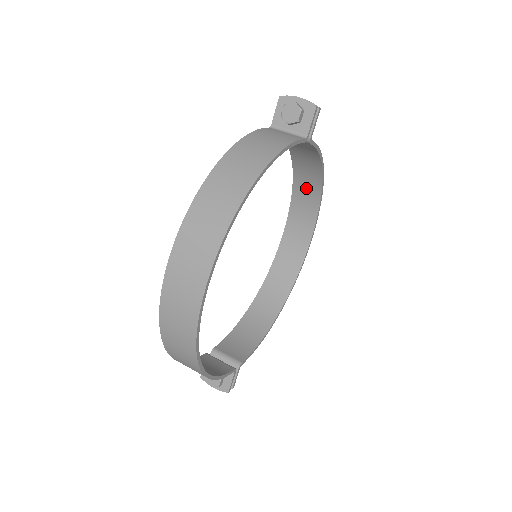
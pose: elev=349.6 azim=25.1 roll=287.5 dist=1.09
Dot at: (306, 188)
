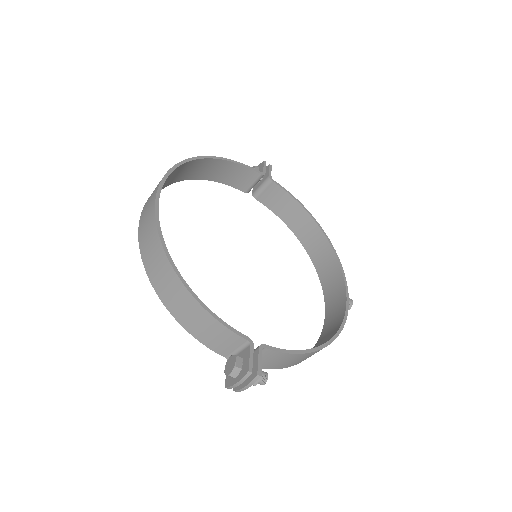
Dot at: (318, 250)
